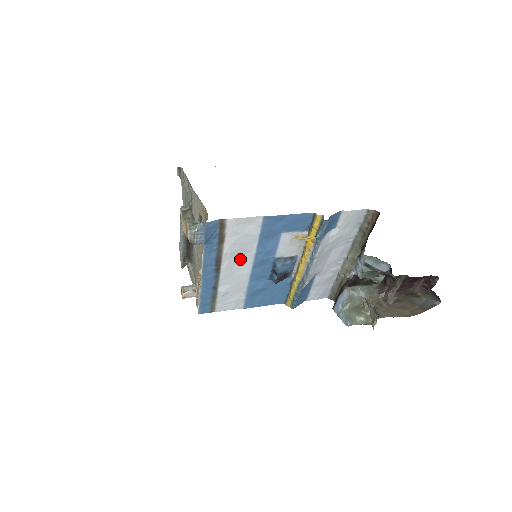
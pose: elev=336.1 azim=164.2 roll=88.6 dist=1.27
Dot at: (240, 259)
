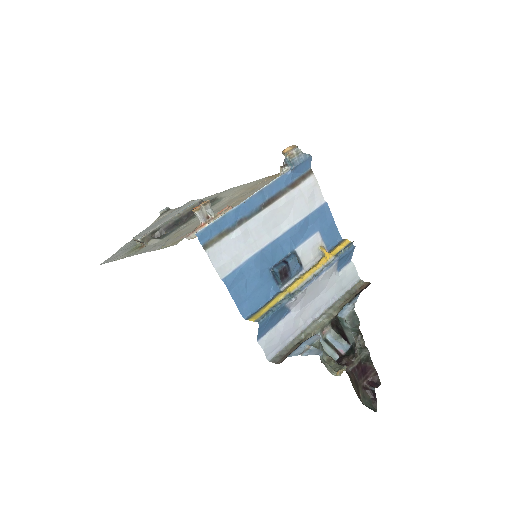
Dot at: (280, 219)
